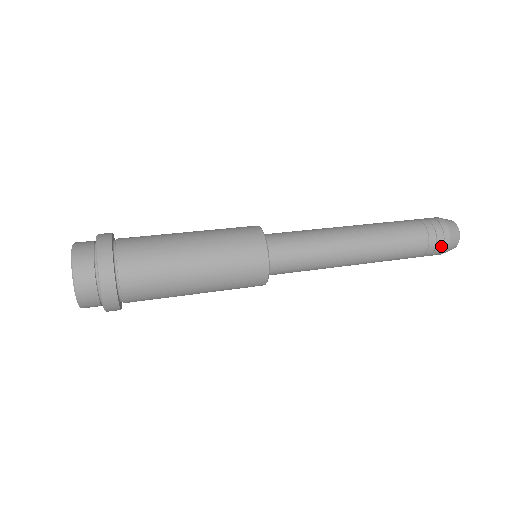
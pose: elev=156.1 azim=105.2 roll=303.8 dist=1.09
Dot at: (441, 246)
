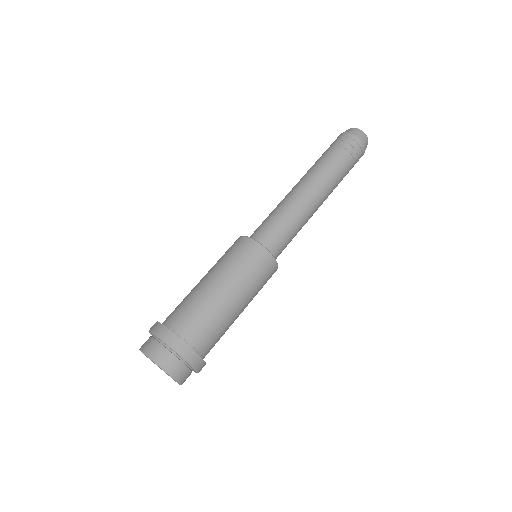
Dot at: (361, 153)
